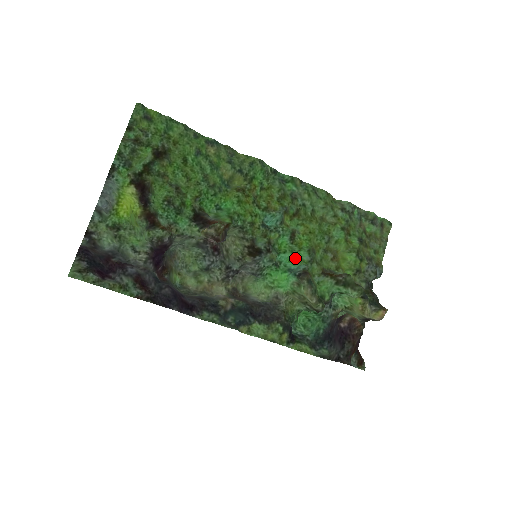
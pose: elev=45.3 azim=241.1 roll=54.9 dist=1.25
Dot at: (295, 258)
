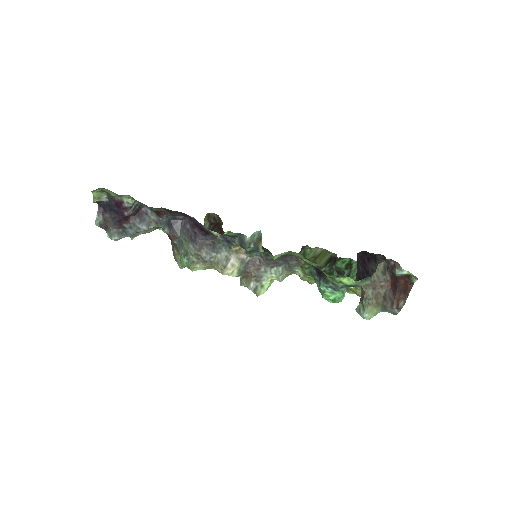
Dot at: occluded
